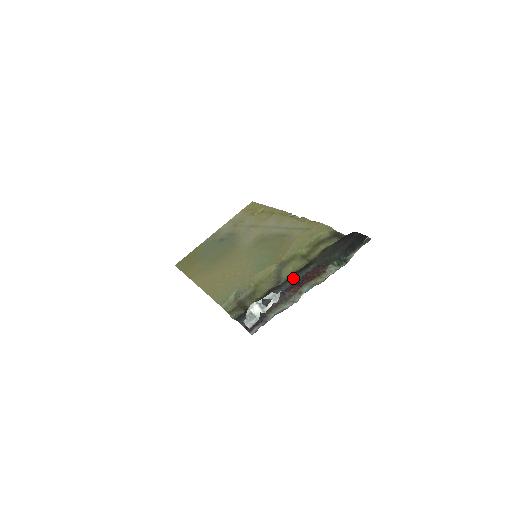
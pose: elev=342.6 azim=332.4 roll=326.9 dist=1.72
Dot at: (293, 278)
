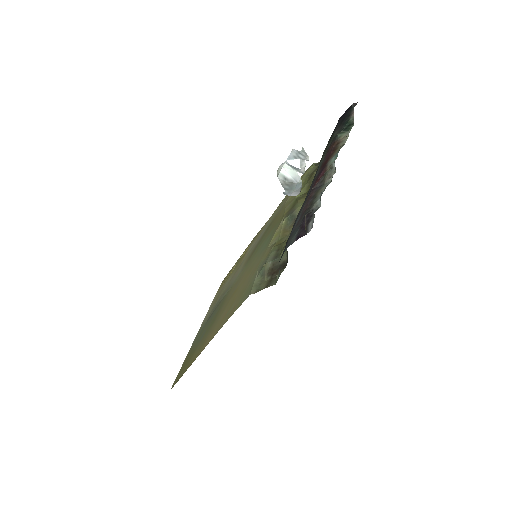
Dot at: (311, 185)
